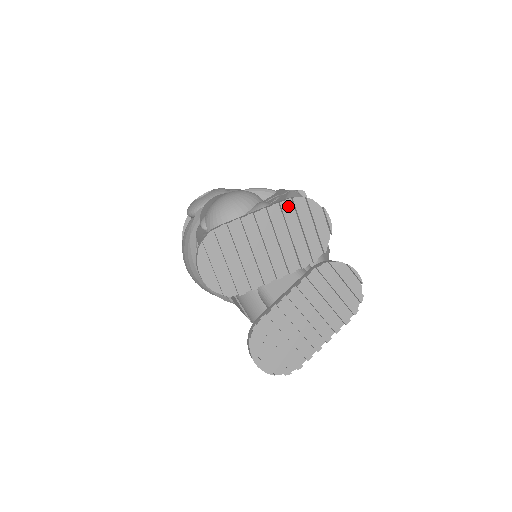
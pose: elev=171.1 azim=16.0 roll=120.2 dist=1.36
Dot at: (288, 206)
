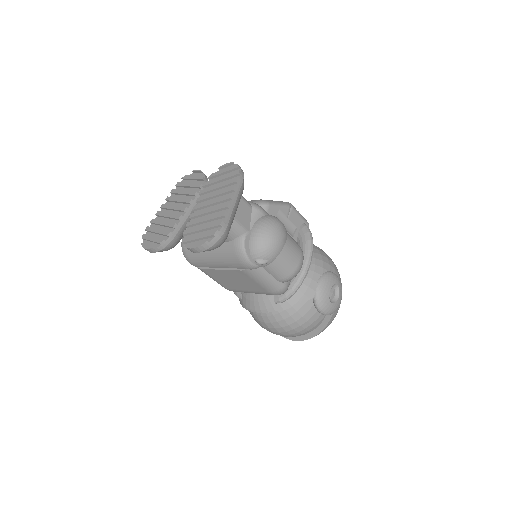
Dot at: occluded
